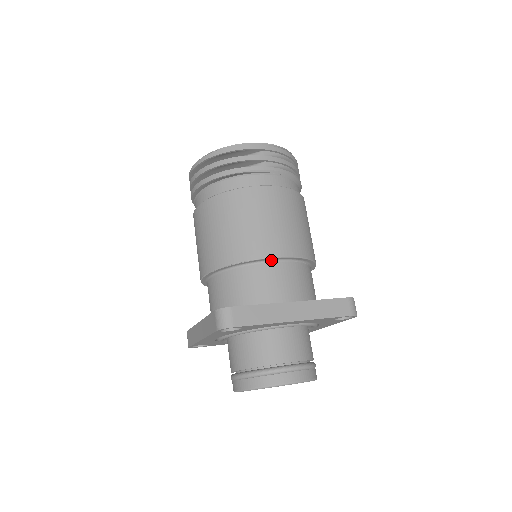
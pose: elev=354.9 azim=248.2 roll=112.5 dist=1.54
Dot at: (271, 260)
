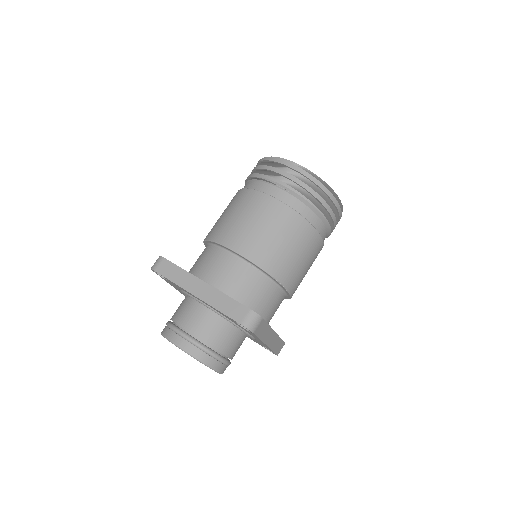
Dot at: (227, 249)
